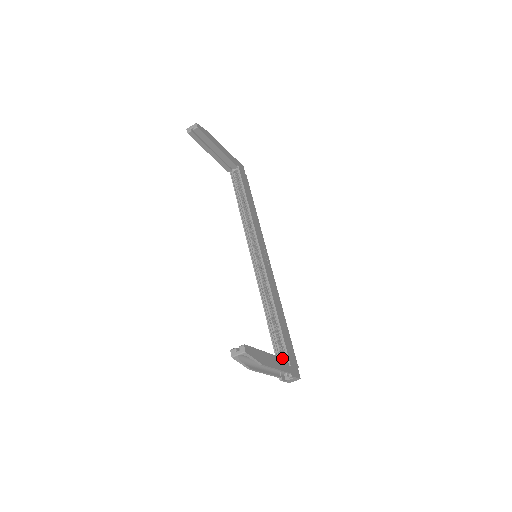
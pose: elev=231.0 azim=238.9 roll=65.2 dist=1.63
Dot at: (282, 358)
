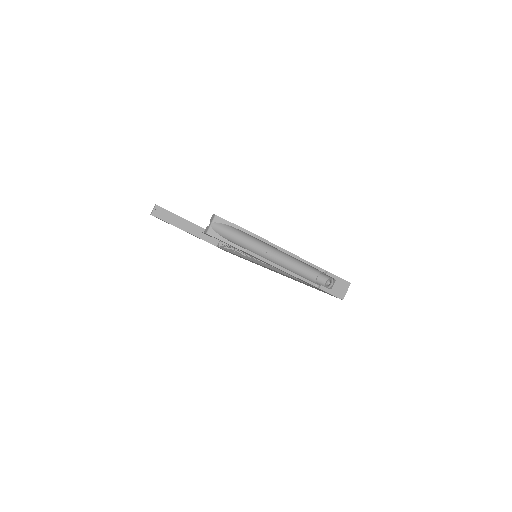
Dot at: occluded
